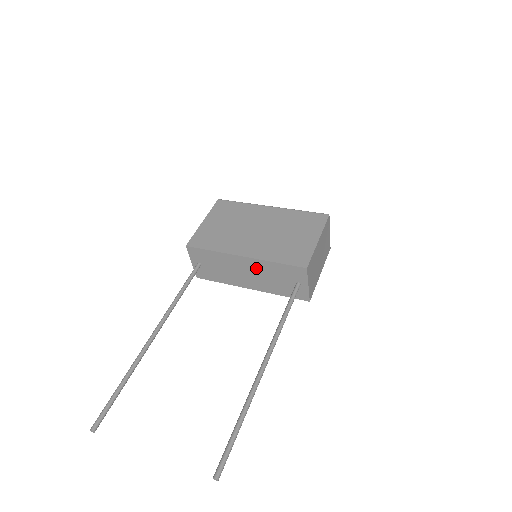
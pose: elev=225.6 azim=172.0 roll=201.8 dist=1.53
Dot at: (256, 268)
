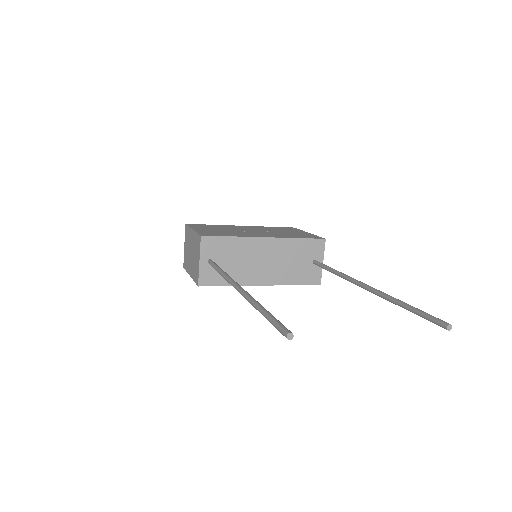
Dot at: (276, 251)
